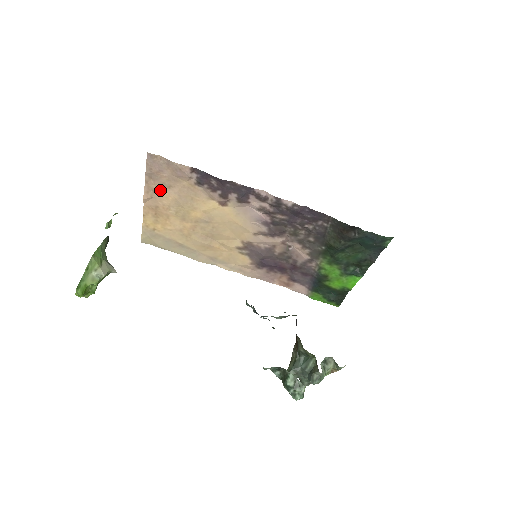
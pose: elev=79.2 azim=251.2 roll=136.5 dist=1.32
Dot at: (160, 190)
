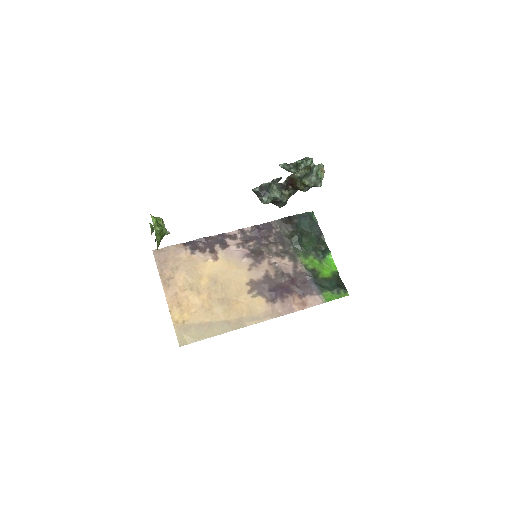
Dot at: (172, 276)
